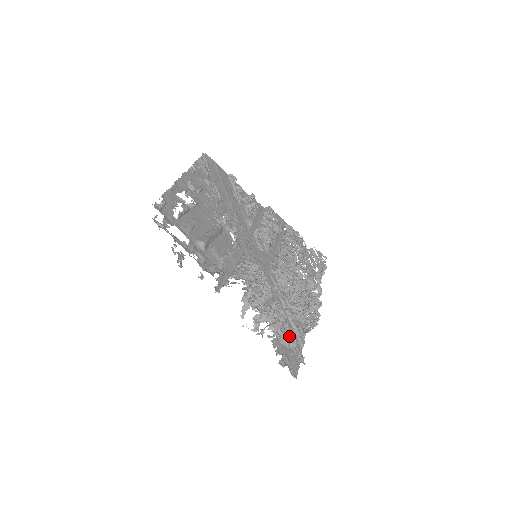
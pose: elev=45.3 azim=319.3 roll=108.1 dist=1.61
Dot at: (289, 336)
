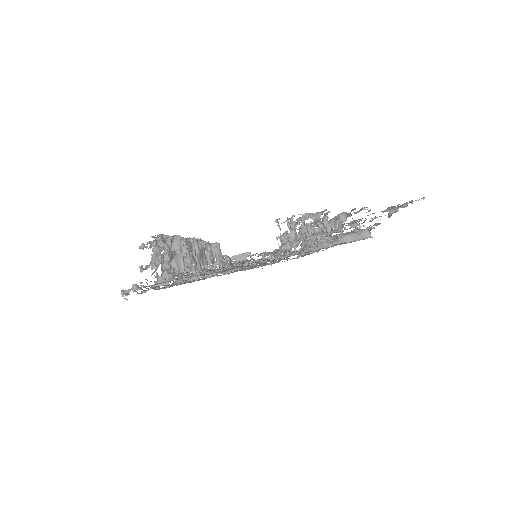
Dot at: occluded
